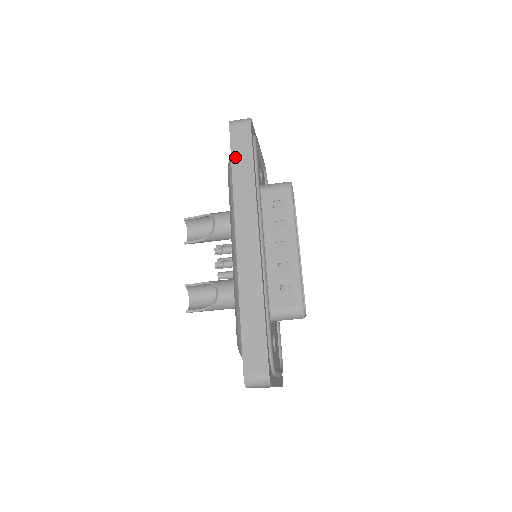
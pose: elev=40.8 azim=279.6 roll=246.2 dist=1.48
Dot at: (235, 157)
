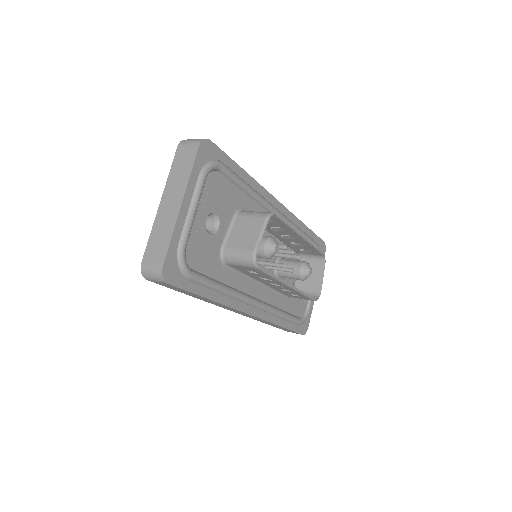
Dot at: (181, 292)
